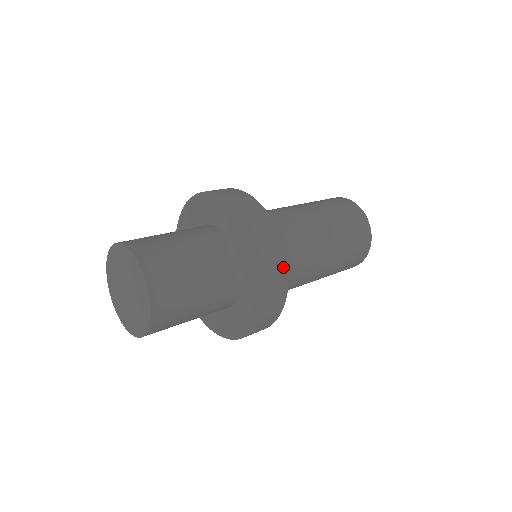
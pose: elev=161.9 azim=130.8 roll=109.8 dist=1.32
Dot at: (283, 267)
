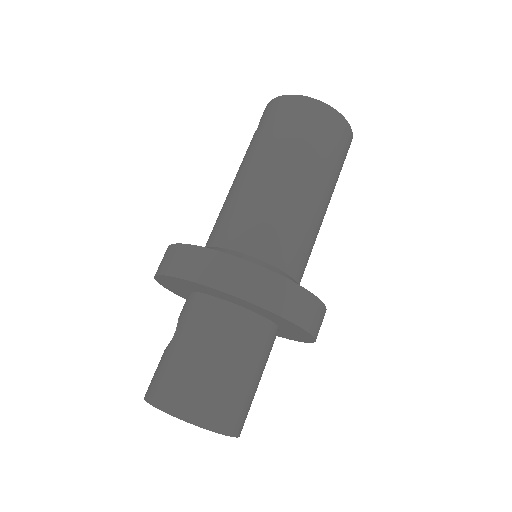
Dot at: (323, 312)
